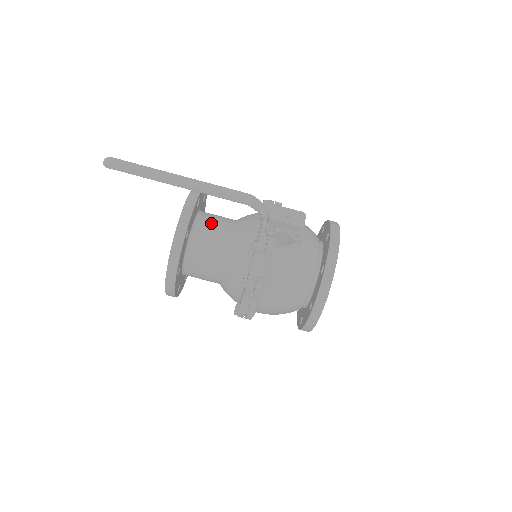
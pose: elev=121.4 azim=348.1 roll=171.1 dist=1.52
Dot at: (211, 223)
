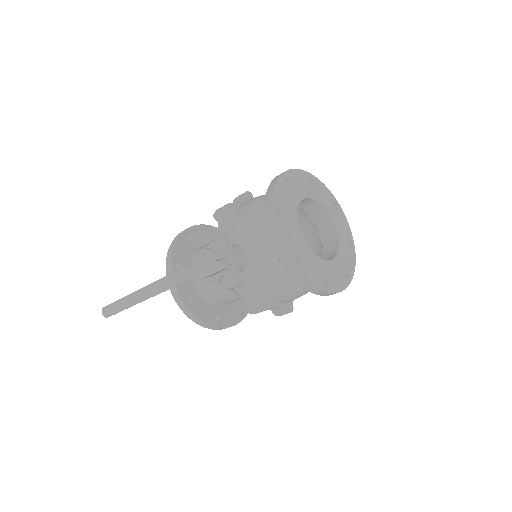
Dot at: occluded
